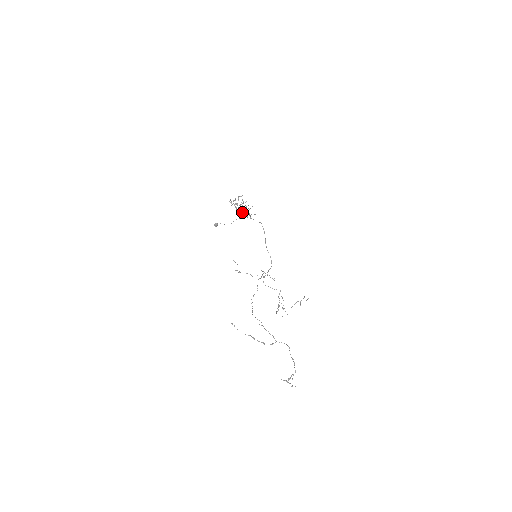
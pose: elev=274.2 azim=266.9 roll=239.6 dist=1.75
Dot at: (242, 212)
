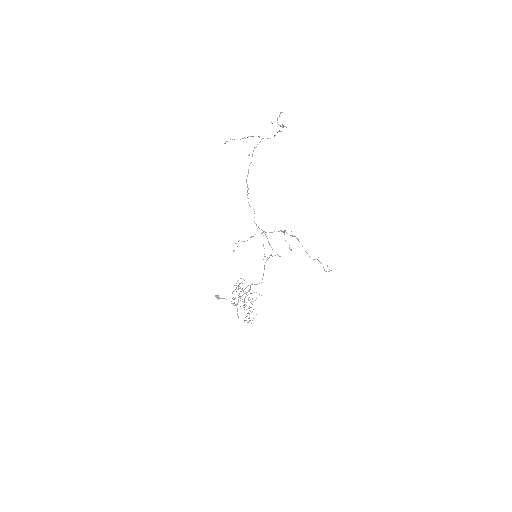
Dot at: occluded
